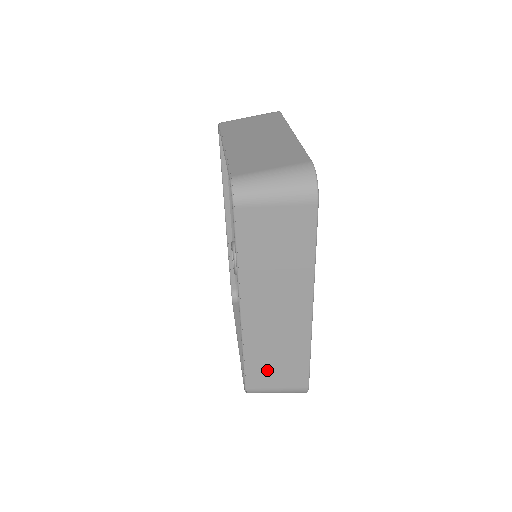
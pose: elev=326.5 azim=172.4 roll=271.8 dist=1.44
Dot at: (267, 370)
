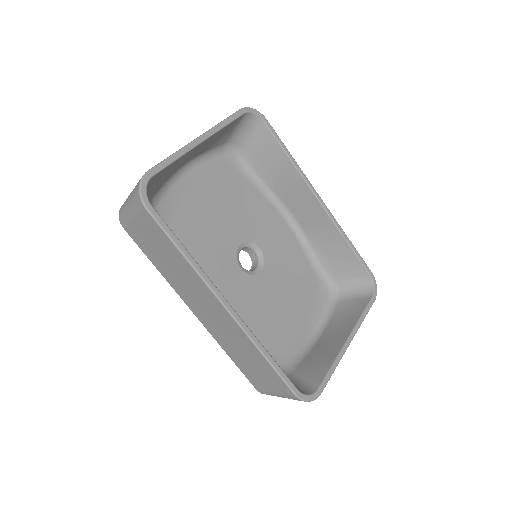
Dot at: (252, 371)
